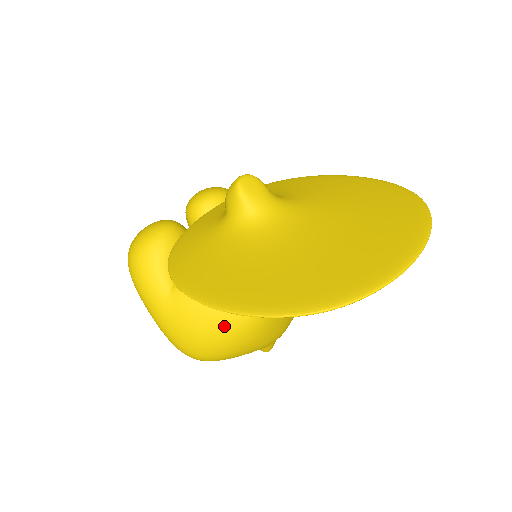
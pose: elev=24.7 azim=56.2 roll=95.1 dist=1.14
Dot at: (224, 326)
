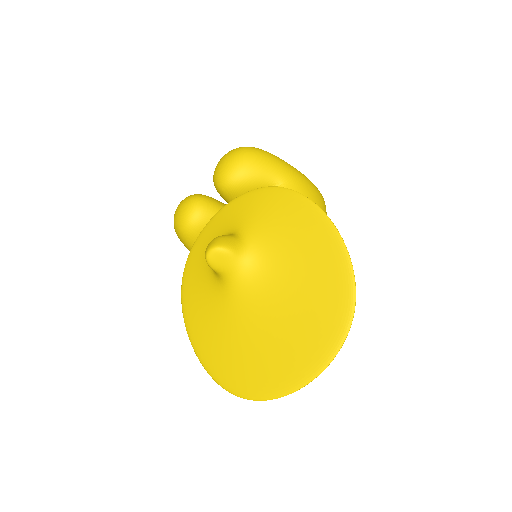
Dot at: occluded
